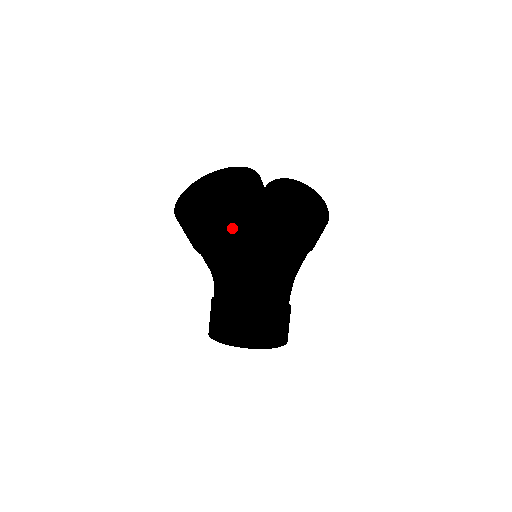
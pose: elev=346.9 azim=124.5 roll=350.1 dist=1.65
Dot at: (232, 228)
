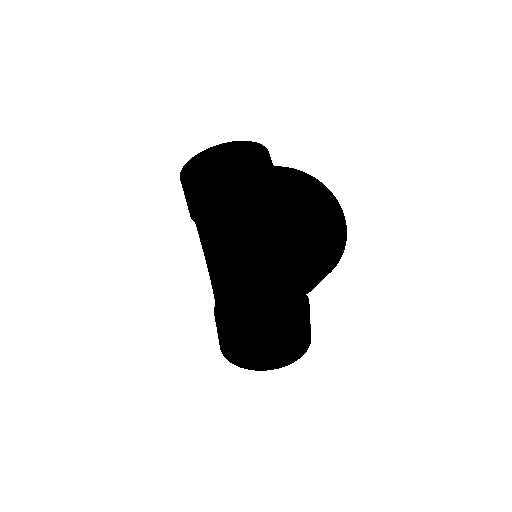
Dot at: occluded
